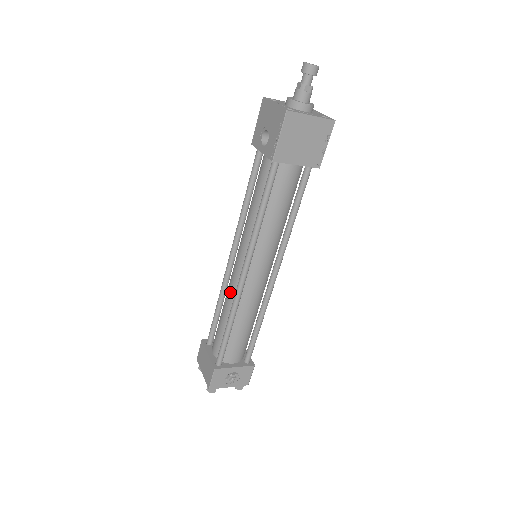
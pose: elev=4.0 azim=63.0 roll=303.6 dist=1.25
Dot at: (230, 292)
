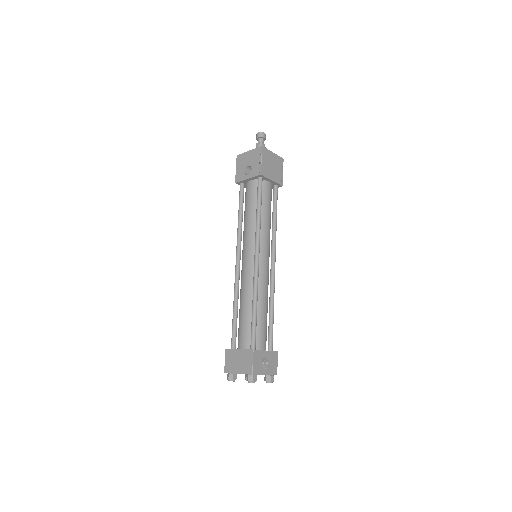
Dot at: (246, 284)
